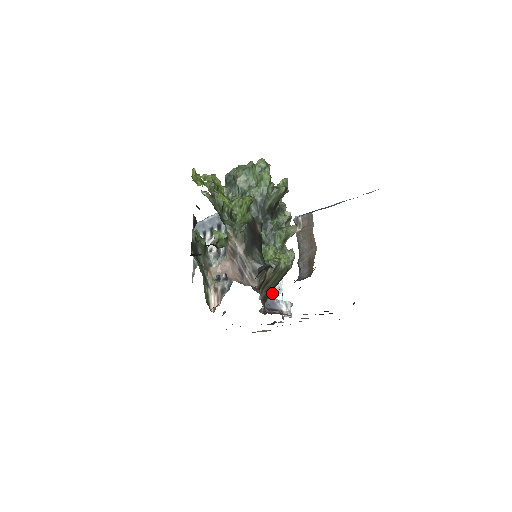
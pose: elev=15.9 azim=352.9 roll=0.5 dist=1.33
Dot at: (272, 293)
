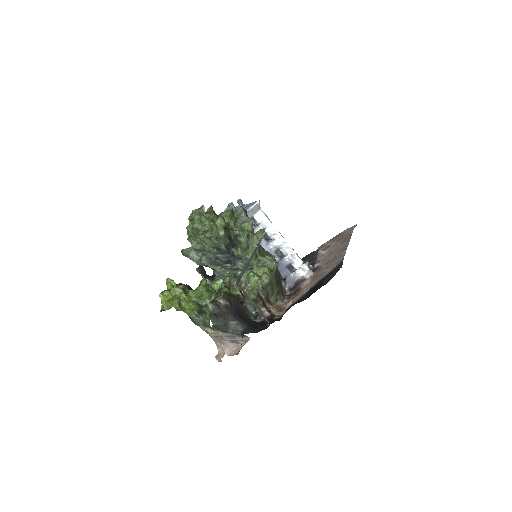
Dot at: (289, 264)
